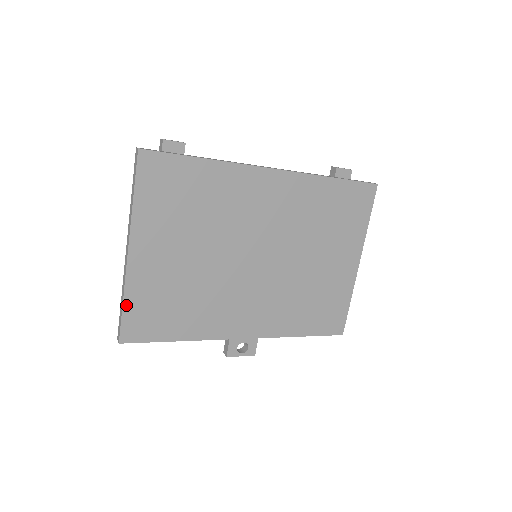
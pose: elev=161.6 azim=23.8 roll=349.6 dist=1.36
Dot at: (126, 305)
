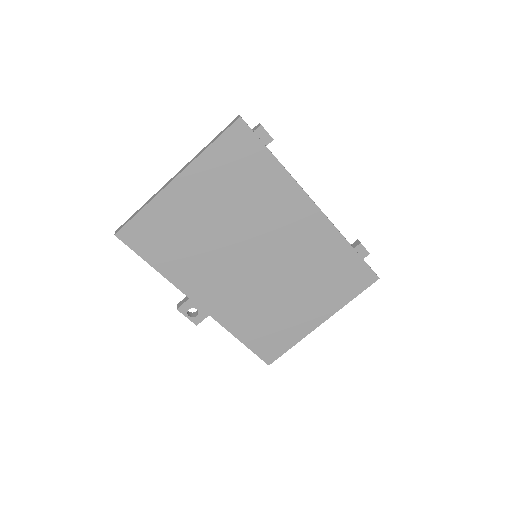
Dot at: (142, 213)
